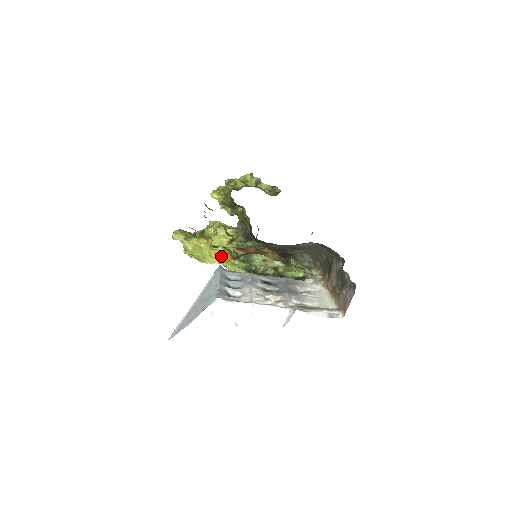
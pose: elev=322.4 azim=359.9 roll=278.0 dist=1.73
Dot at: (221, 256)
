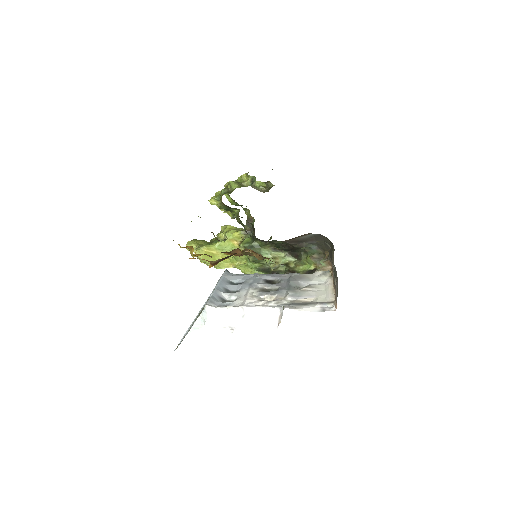
Dot at: (234, 260)
